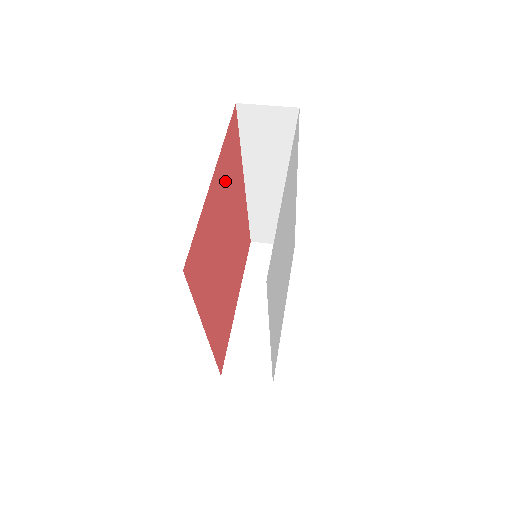
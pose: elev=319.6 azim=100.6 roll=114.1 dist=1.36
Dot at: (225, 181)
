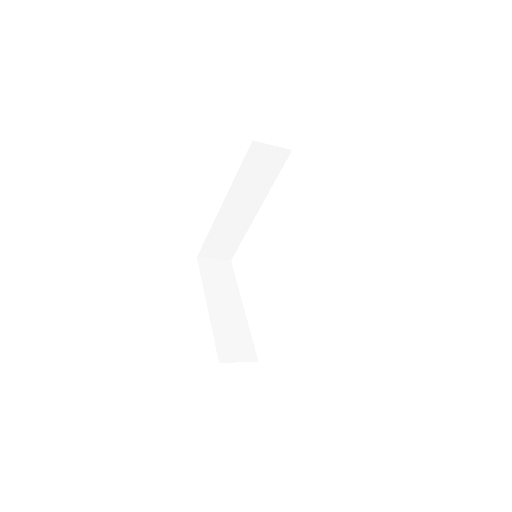
Dot at: occluded
